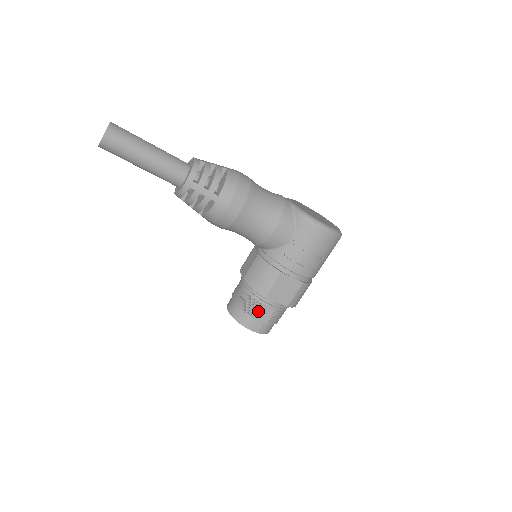
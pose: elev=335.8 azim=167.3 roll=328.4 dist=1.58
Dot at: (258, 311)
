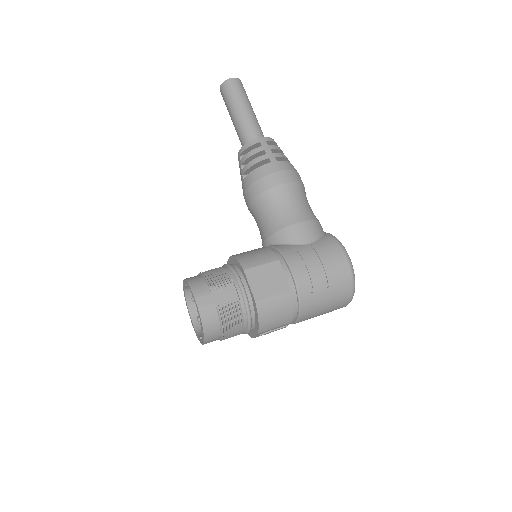
Dot at: (221, 284)
